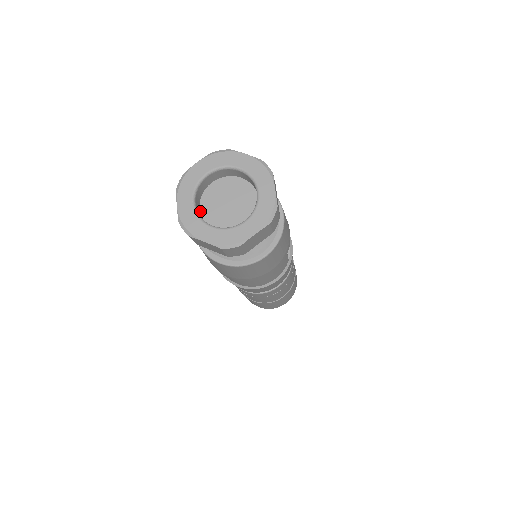
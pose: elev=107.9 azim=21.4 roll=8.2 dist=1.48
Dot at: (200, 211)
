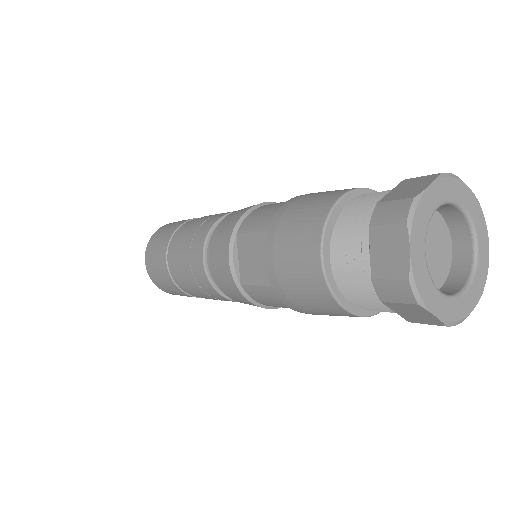
Dot at: occluded
